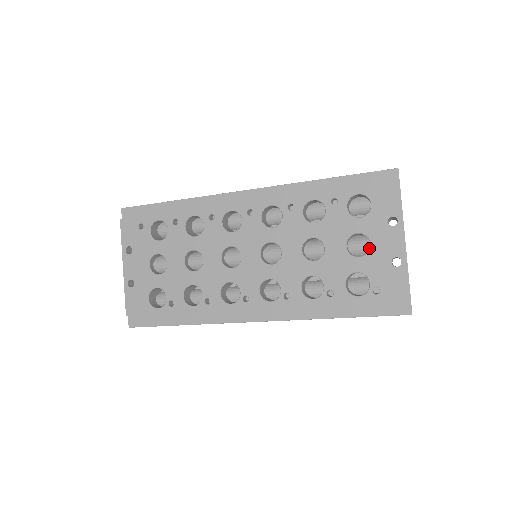
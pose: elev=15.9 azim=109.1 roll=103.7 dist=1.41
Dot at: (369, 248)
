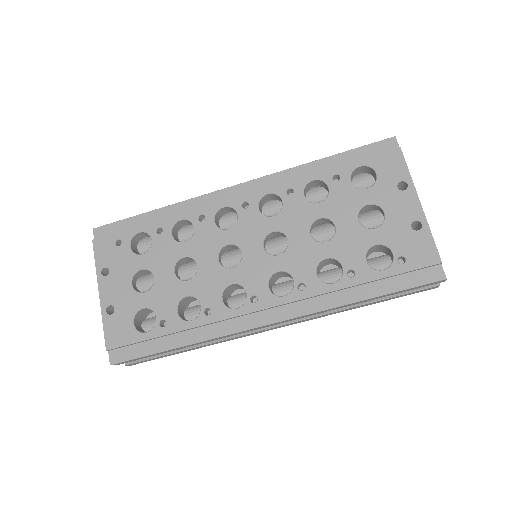
Dot at: occluded
